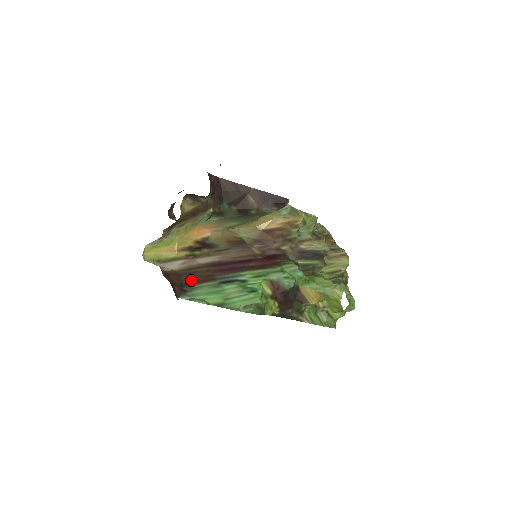
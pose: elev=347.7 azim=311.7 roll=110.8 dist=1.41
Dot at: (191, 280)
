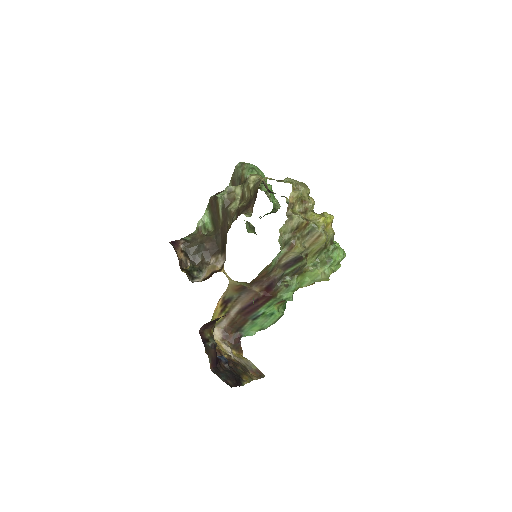
Dot at: (238, 327)
